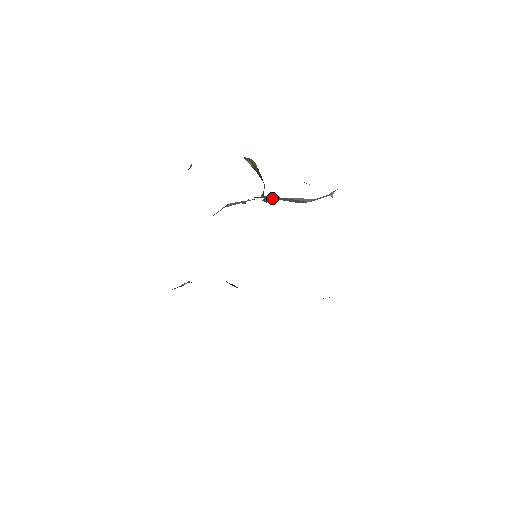
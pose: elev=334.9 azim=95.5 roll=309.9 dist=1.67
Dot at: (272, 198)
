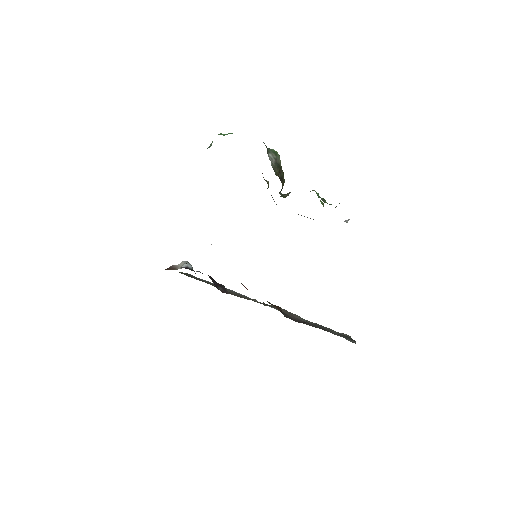
Dot at: occluded
